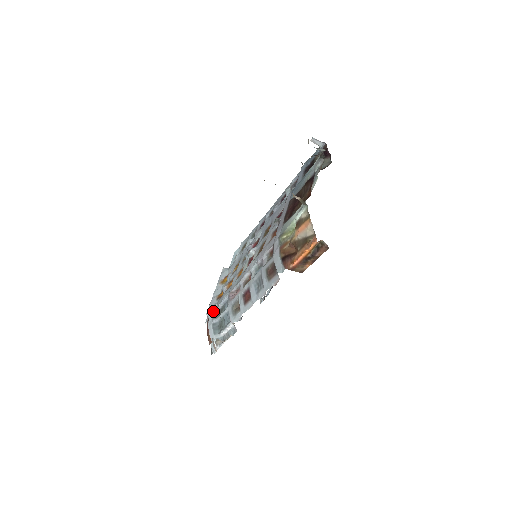
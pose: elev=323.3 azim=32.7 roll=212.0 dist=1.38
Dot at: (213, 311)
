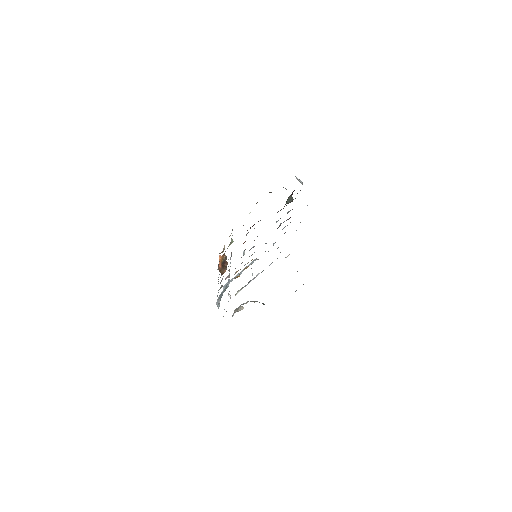
Dot at: occluded
